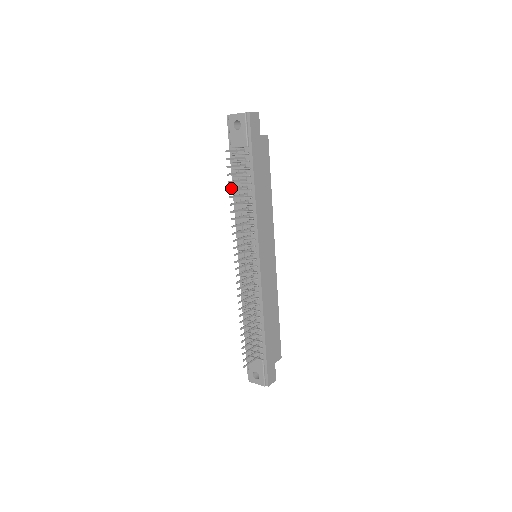
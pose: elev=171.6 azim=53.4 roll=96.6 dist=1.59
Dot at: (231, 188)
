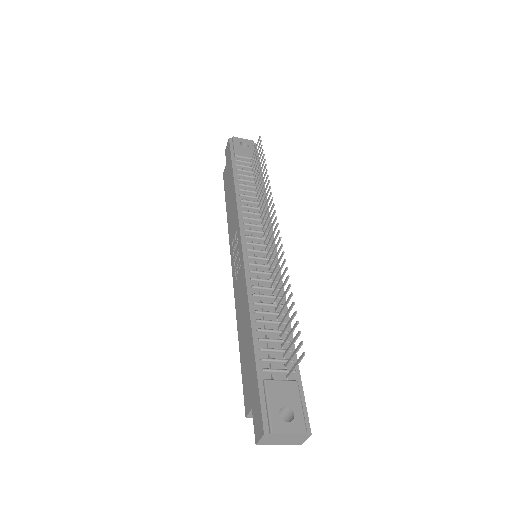
Dot at: (263, 162)
